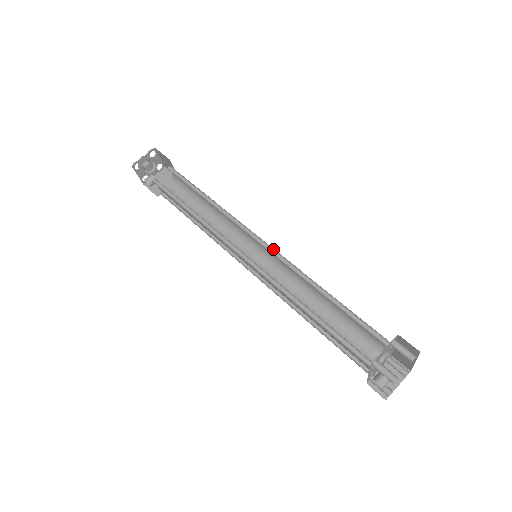
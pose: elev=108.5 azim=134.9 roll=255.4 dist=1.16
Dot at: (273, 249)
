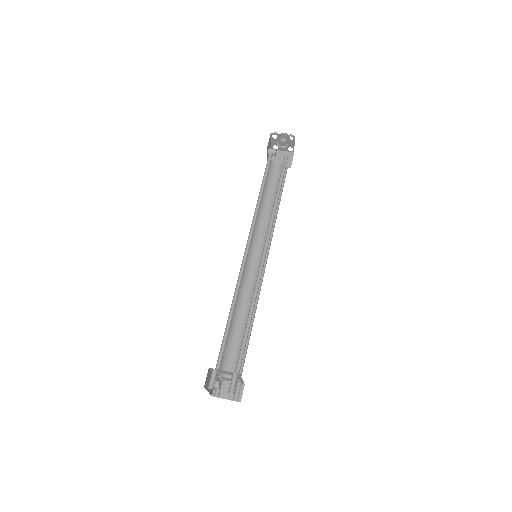
Dot at: occluded
